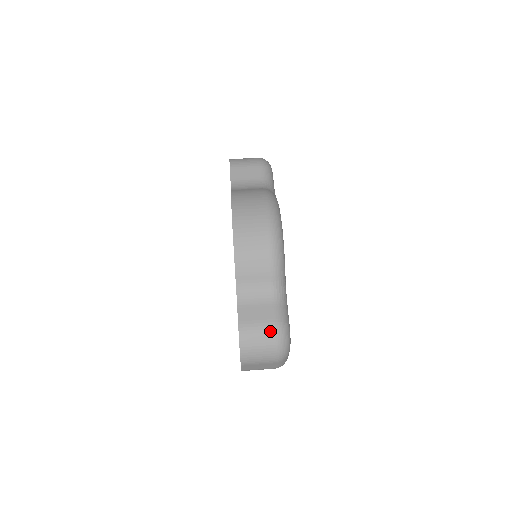
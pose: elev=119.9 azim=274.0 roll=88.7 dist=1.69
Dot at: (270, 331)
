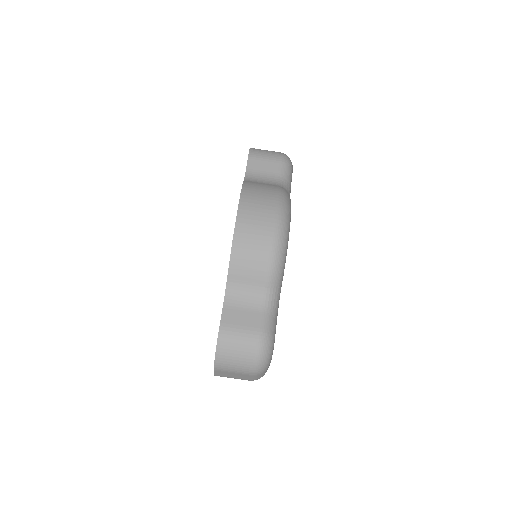
Dot at: (252, 340)
